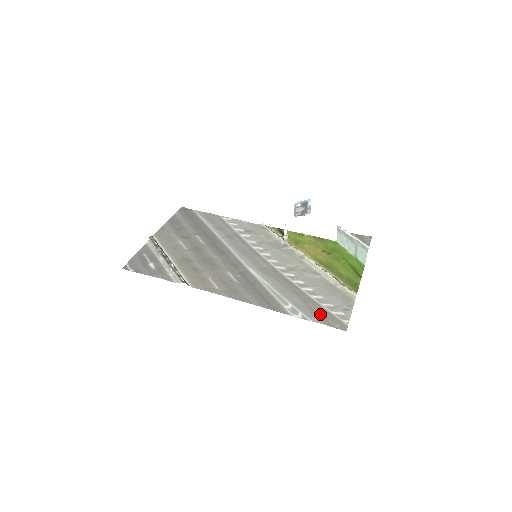
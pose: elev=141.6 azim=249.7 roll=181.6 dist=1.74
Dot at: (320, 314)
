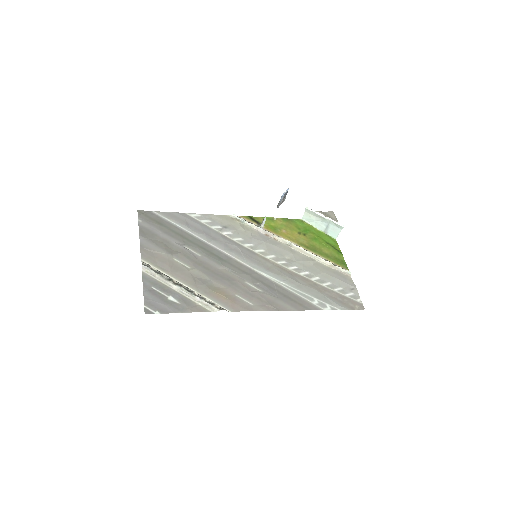
Dot at: (340, 300)
